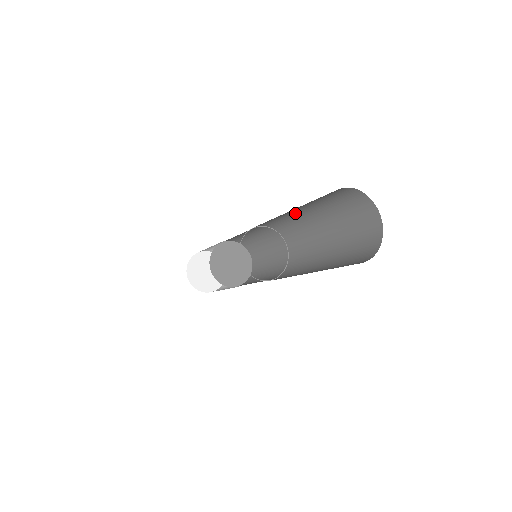
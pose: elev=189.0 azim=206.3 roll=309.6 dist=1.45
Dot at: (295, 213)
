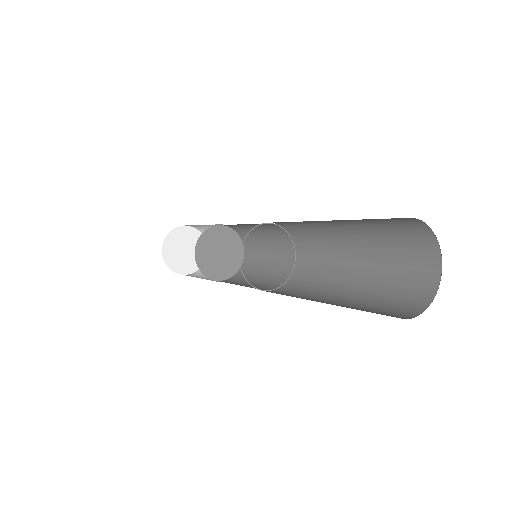
Dot at: (335, 232)
